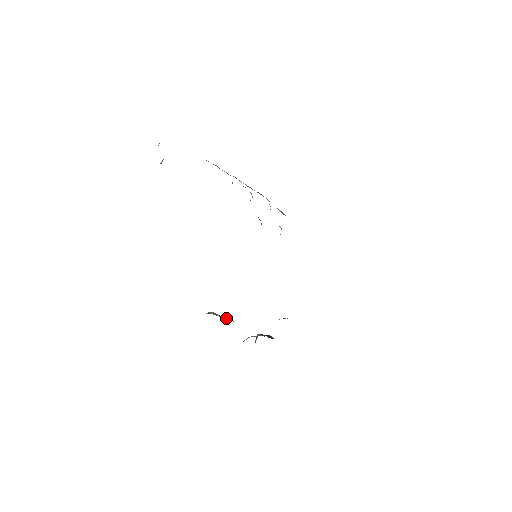
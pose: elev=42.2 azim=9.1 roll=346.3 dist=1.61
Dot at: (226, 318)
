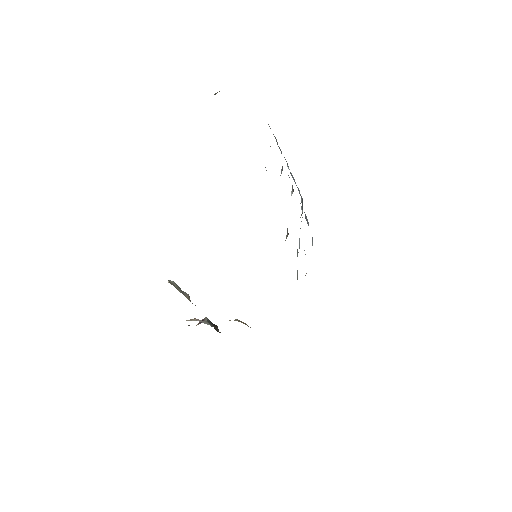
Dot at: (185, 295)
